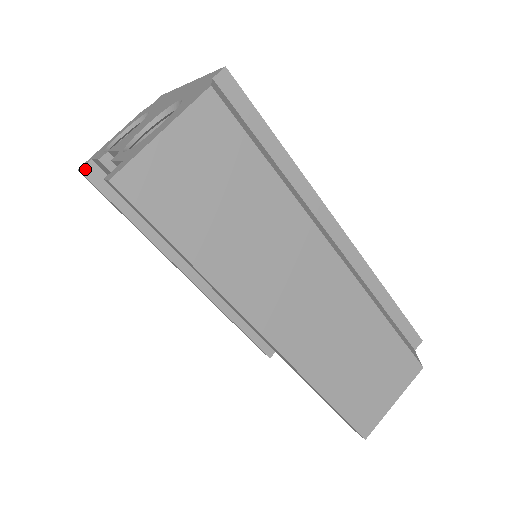
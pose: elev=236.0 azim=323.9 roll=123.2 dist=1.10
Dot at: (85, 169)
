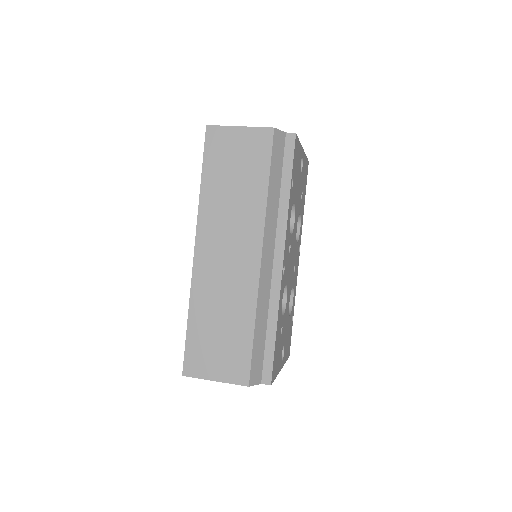
Dot at: occluded
